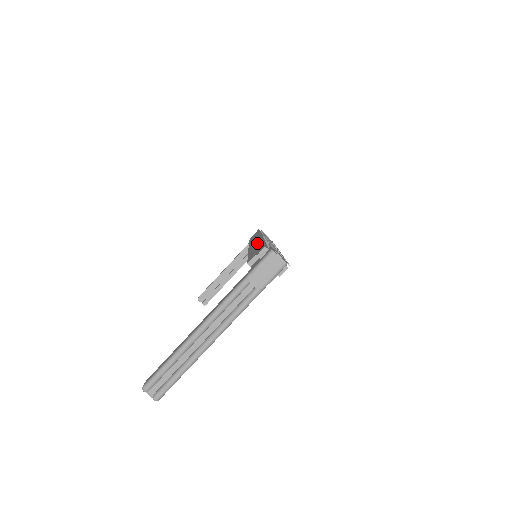
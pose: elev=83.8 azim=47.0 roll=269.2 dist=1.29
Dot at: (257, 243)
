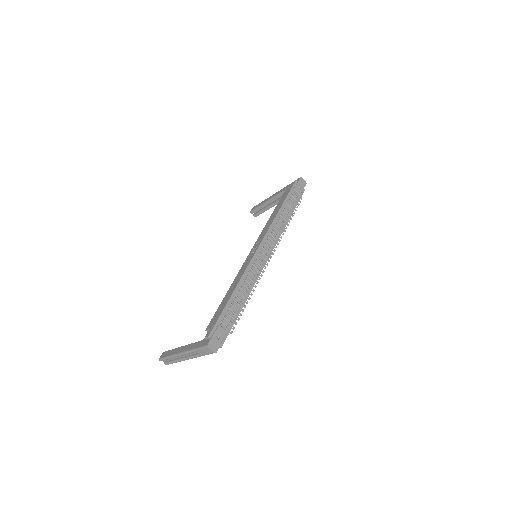
Dot at: (237, 280)
